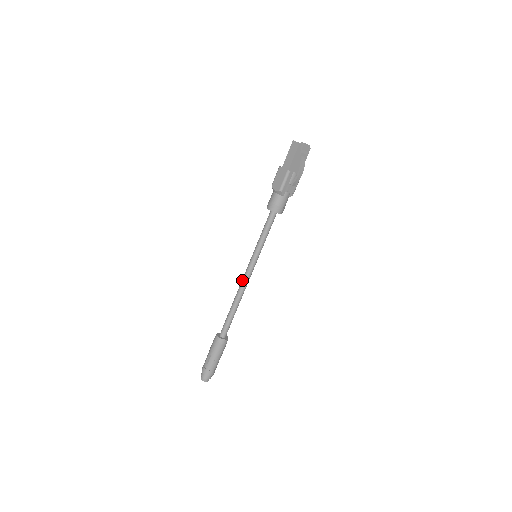
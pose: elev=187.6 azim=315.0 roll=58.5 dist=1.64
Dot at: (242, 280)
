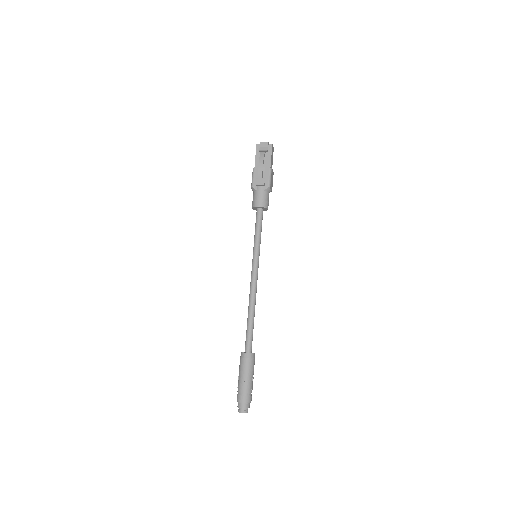
Dot at: (250, 284)
